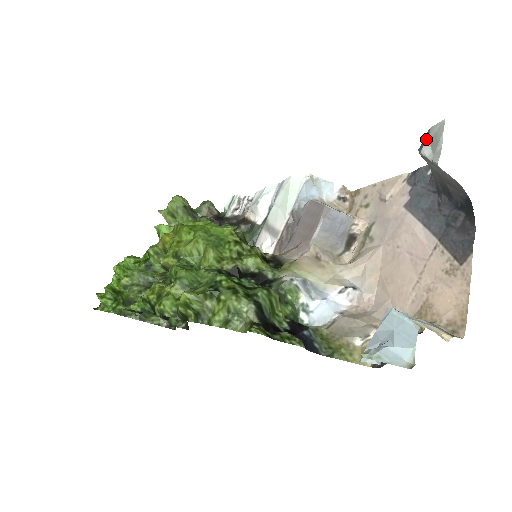
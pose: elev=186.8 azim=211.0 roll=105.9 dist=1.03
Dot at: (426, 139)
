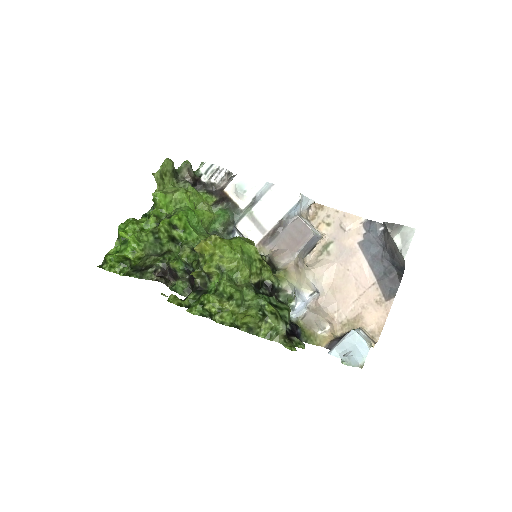
Dot at: (398, 229)
